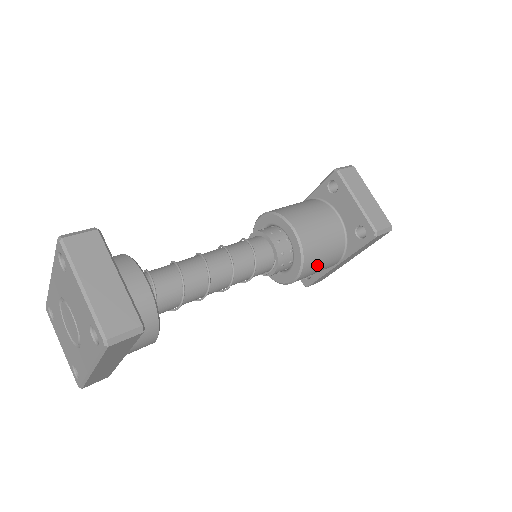
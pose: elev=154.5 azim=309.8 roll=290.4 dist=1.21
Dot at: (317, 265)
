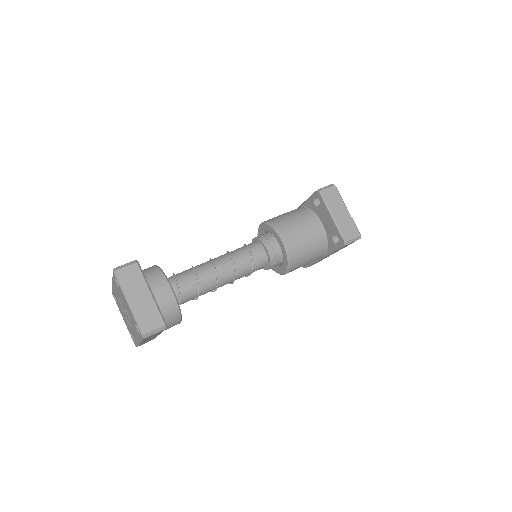
Dot at: (302, 263)
